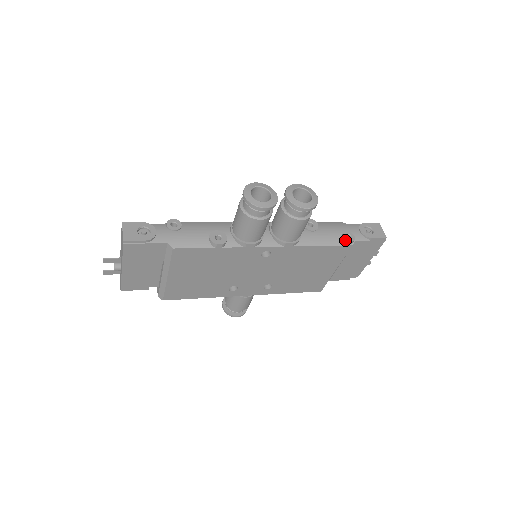
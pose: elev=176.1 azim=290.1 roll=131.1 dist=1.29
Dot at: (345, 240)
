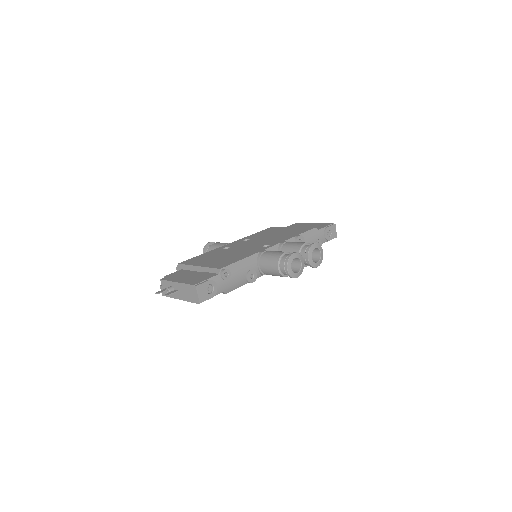
Dot at: occluded
